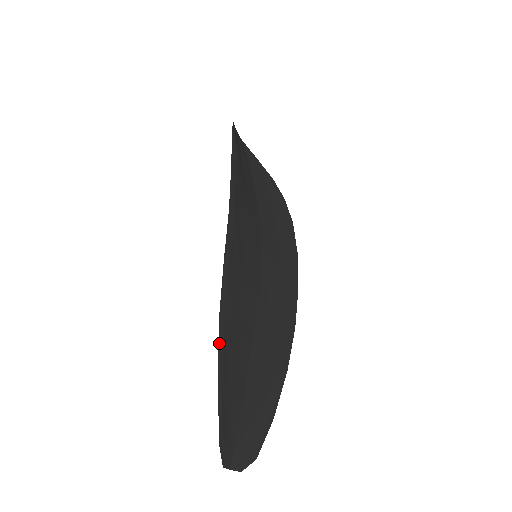
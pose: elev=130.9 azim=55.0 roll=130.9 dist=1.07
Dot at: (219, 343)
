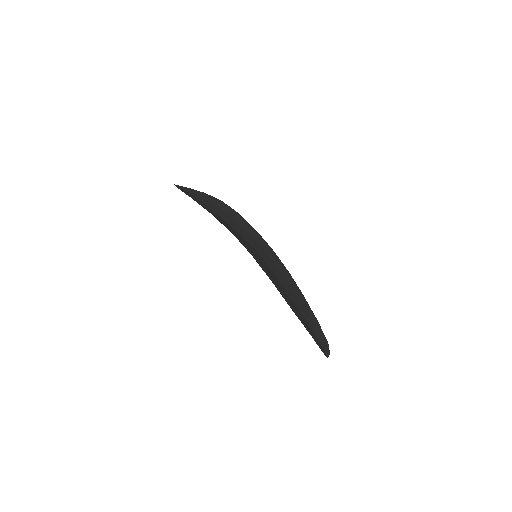
Dot at: (298, 317)
